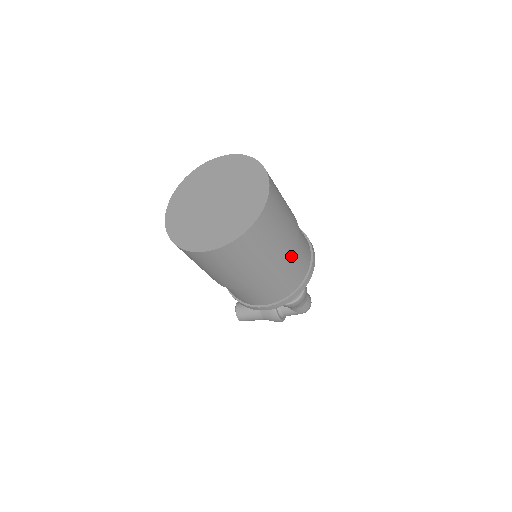
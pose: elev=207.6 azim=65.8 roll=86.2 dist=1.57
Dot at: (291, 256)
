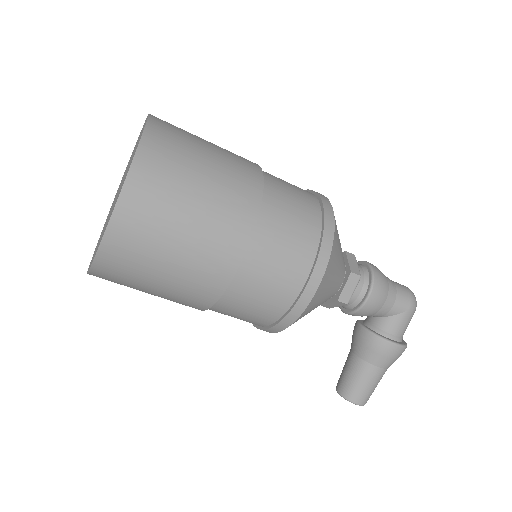
Dot at: (260, 177)
